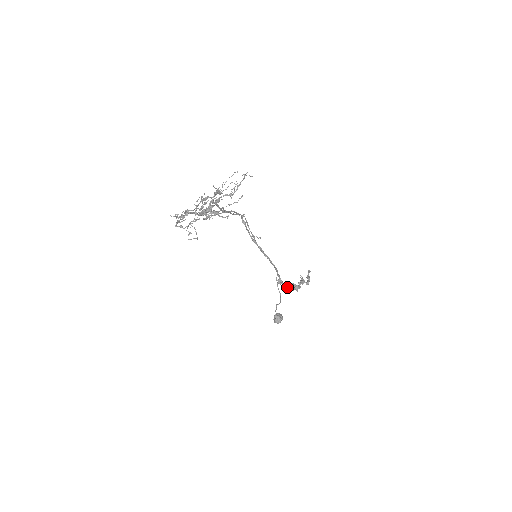
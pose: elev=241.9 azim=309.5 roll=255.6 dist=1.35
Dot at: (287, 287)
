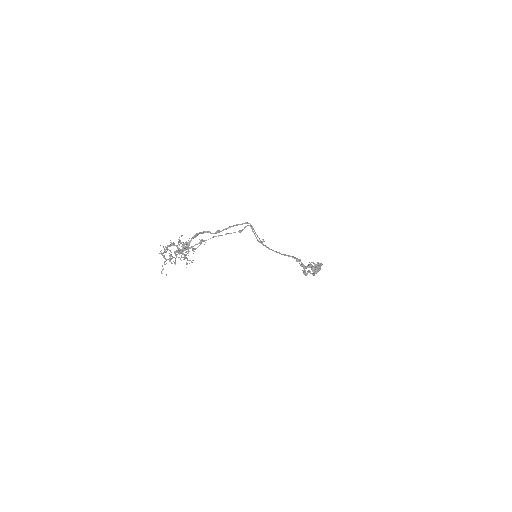
Dot at: (303, 267)
